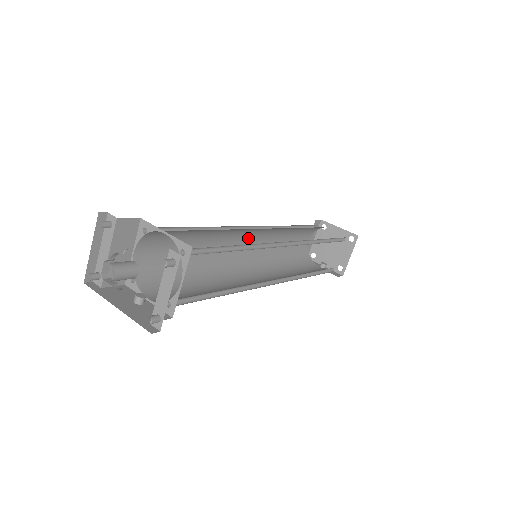
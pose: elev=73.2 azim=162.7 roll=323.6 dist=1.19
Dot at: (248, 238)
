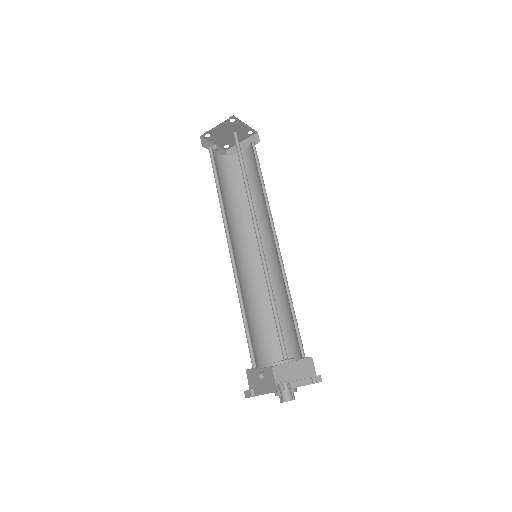
Dot at: occluded
